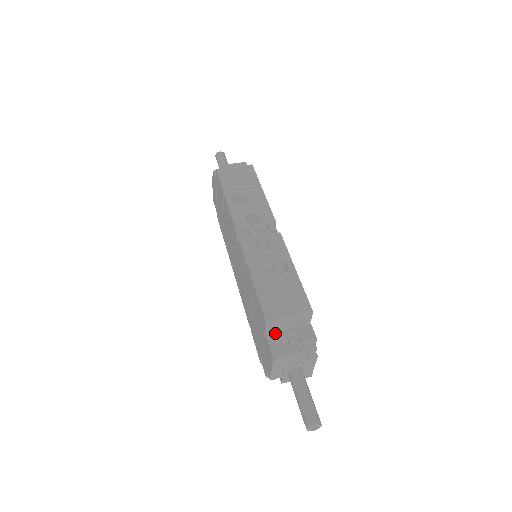
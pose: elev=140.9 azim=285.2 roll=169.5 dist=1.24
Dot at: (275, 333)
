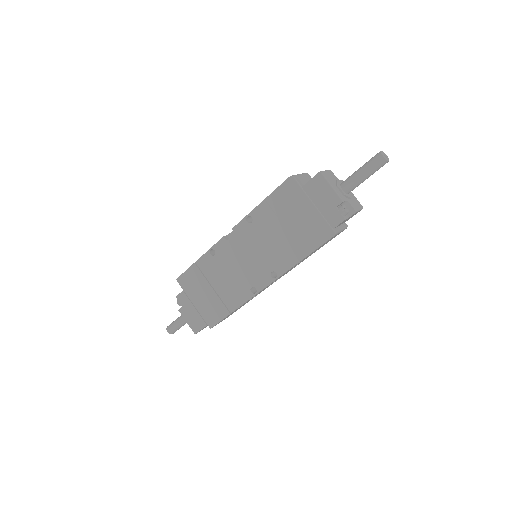
Dot at: occluded
